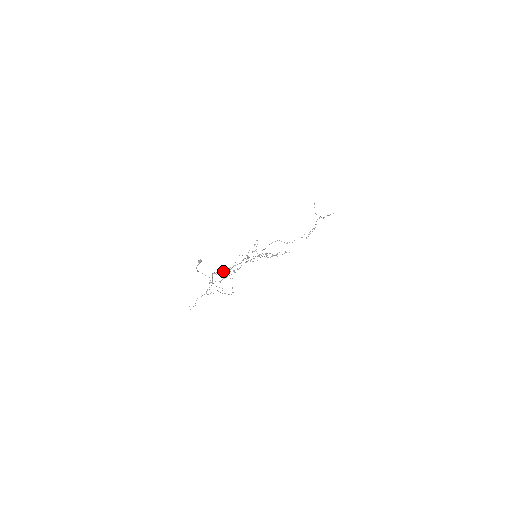
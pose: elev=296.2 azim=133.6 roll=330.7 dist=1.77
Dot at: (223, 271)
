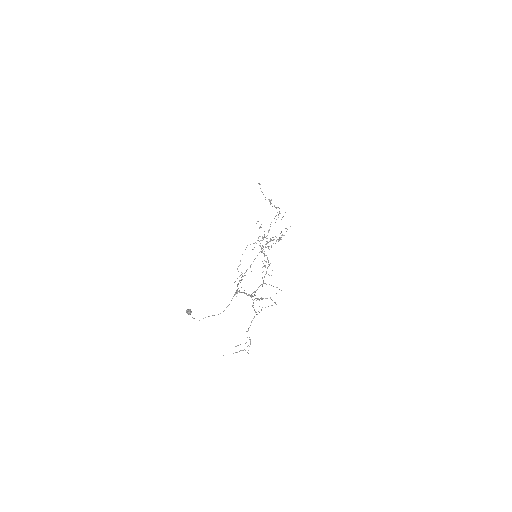
Dot at: occluded
